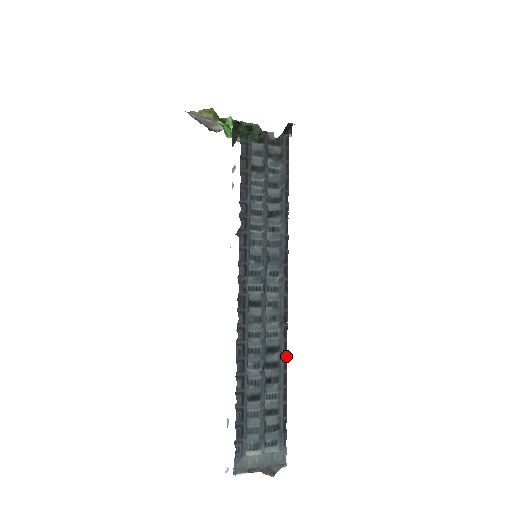
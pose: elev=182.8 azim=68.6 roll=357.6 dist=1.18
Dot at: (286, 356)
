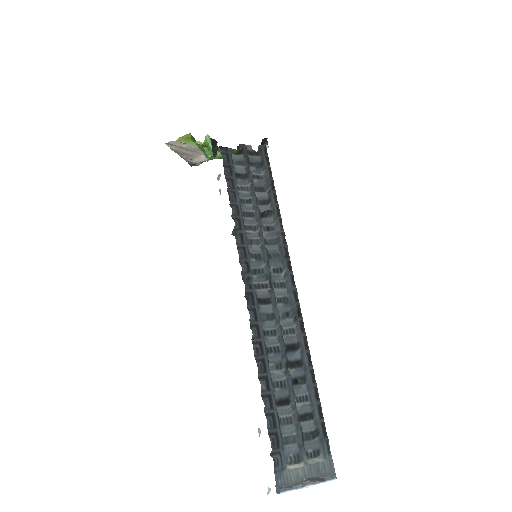
Dot at: (308, 351)
